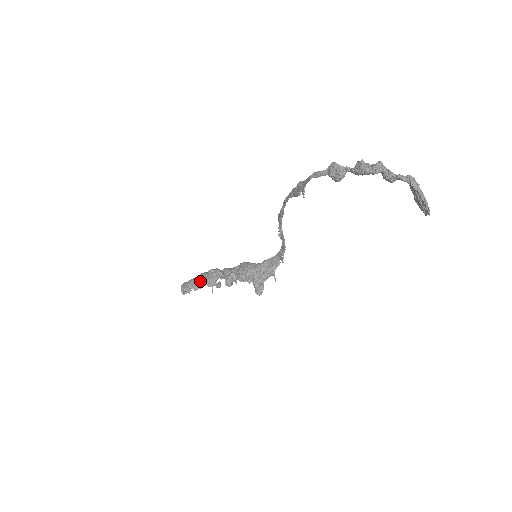
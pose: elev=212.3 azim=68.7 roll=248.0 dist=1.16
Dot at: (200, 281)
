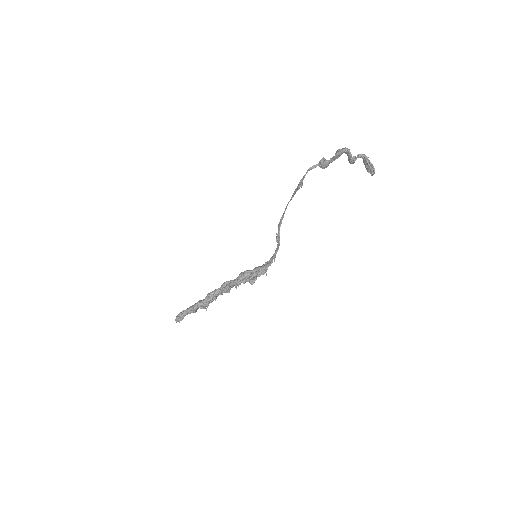
Dot at: (198, 304)
